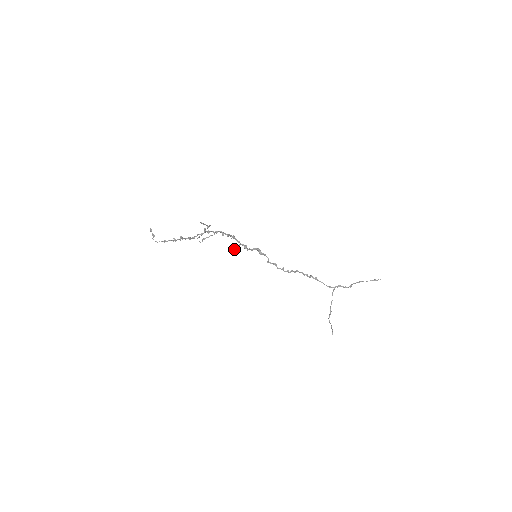
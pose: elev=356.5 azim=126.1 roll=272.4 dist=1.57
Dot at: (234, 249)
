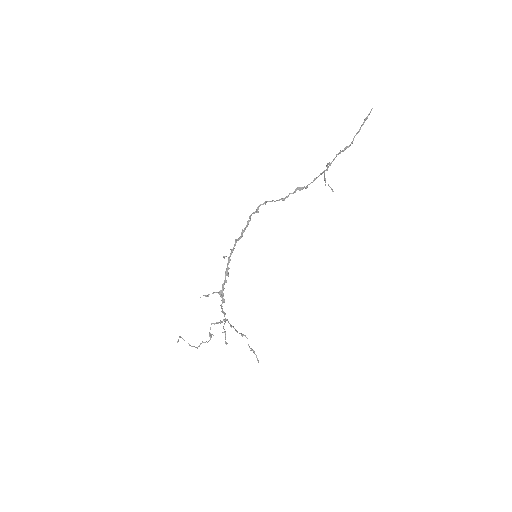
Dot at: occluded
